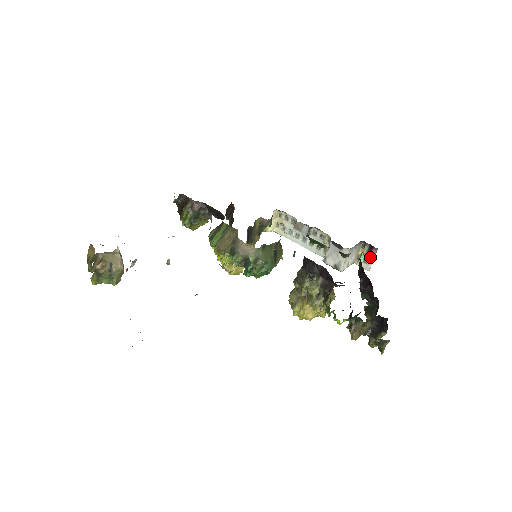
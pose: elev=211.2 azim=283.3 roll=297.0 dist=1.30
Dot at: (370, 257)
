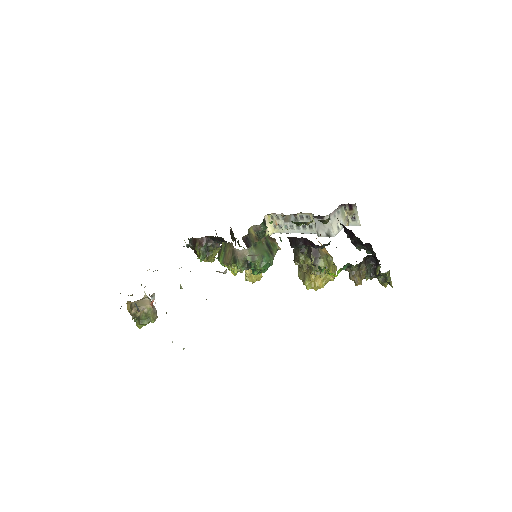
Dot at: (354, 214)
